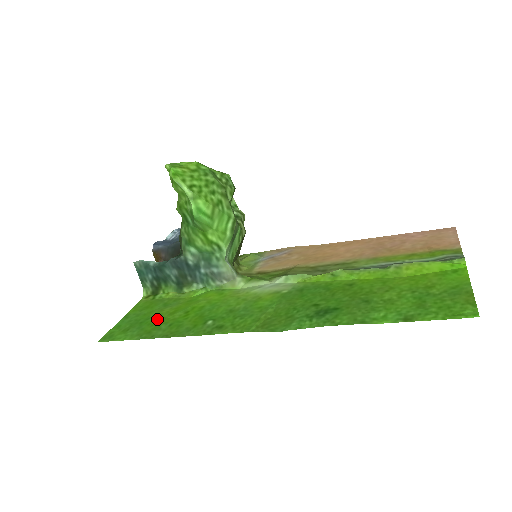
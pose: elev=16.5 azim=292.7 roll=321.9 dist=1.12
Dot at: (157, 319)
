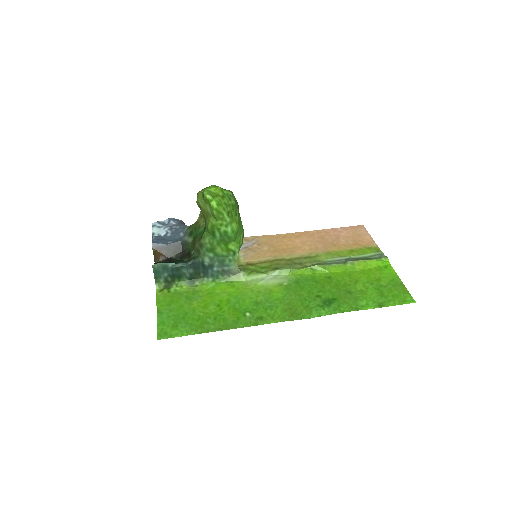
Dot at: (196, 314)
